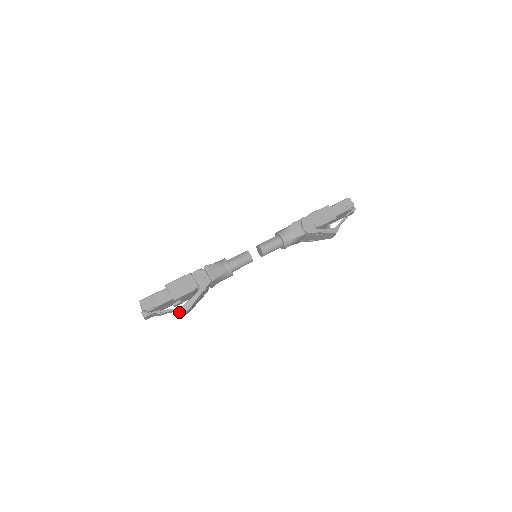
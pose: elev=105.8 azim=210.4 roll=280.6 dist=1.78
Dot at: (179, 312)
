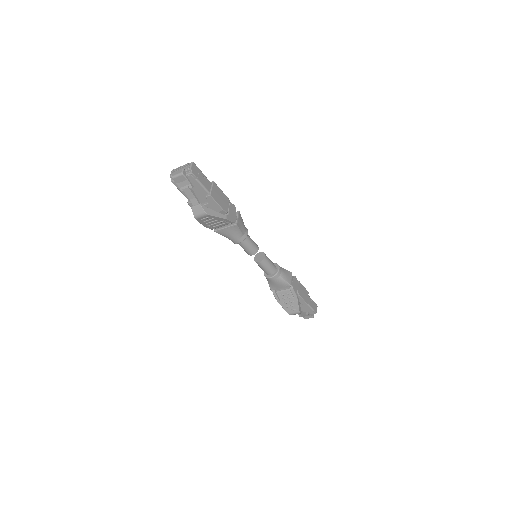
Dot at: (198, 207)
